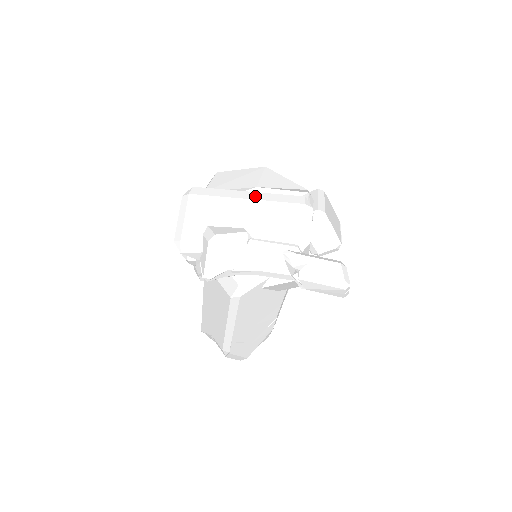
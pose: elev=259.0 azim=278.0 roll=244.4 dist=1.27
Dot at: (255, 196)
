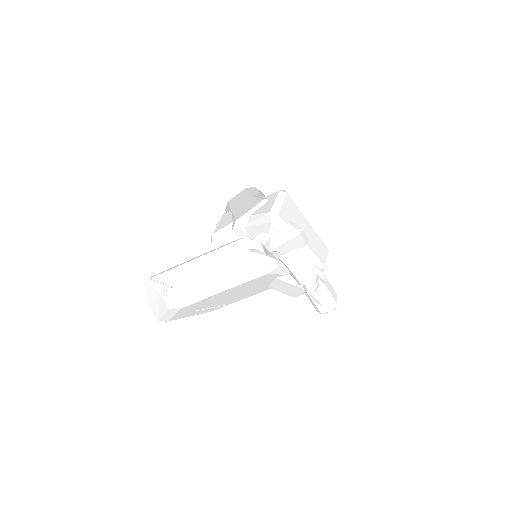
Dot at: occluded
